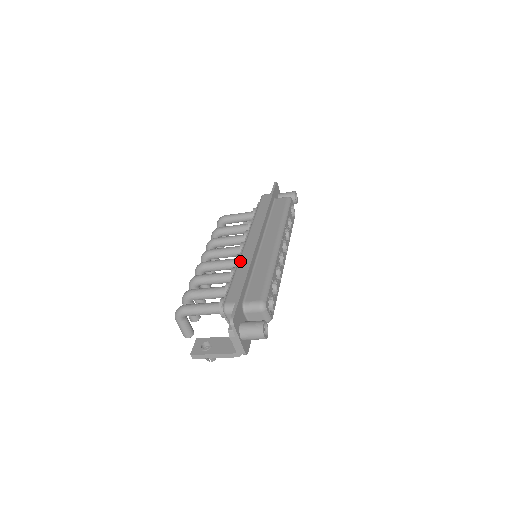
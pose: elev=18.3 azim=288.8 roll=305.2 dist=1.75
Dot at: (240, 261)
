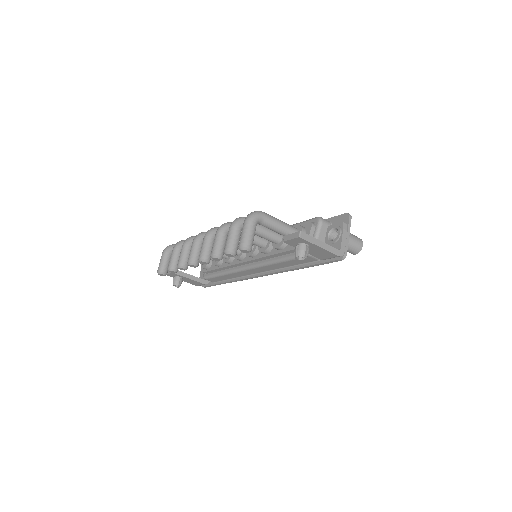
Dot at: occluded
